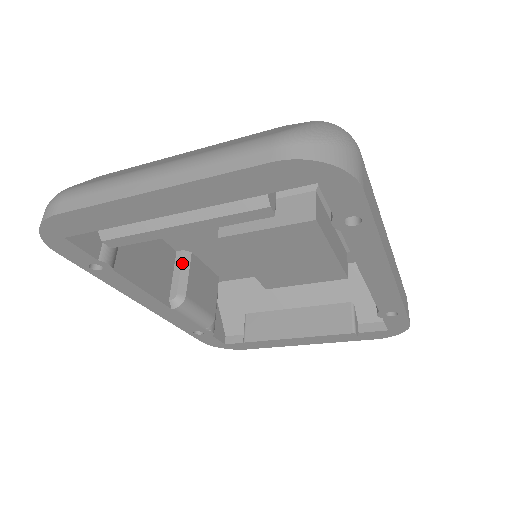
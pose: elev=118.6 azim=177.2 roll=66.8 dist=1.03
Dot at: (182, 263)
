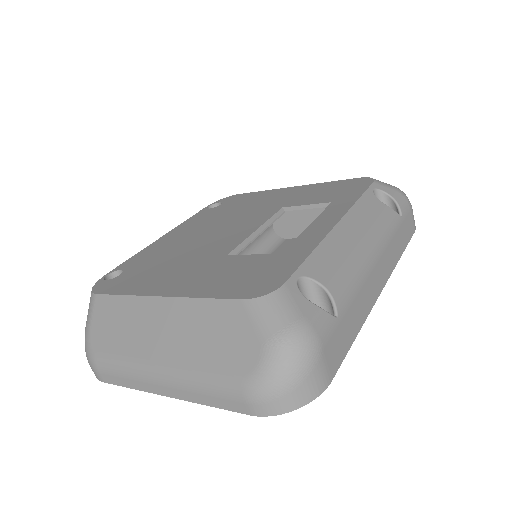
Dot at: occluded
